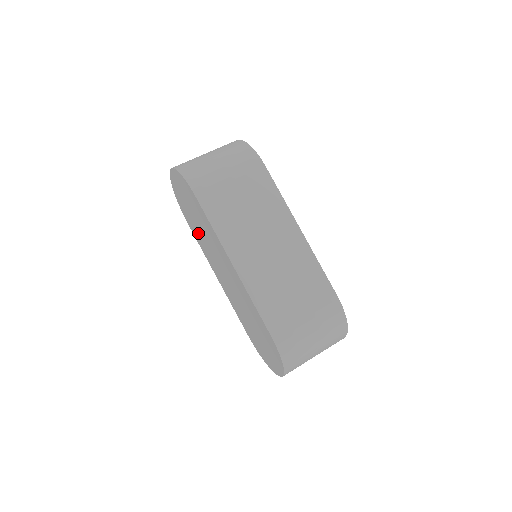
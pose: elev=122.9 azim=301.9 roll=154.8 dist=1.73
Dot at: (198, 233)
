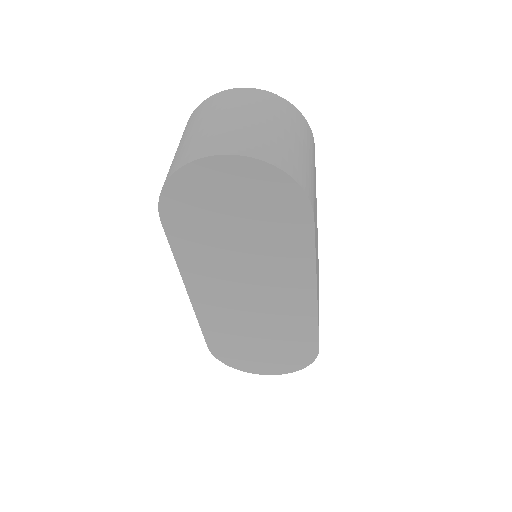
Dot at: (209, 244)
